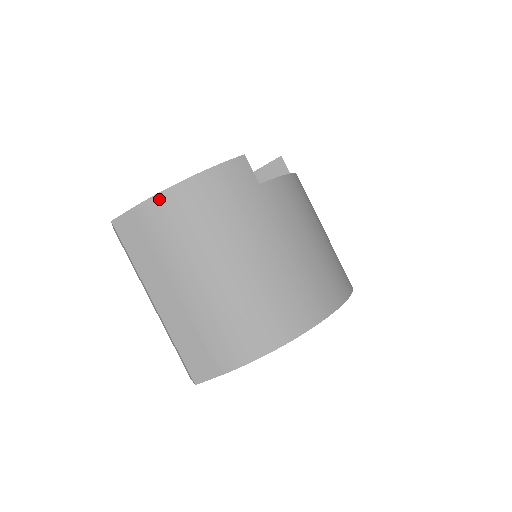
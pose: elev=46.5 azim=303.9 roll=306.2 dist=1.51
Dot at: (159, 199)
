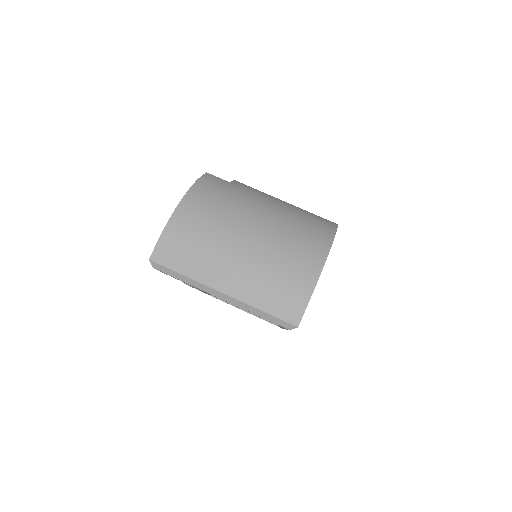
Dot at: (176, 216)
